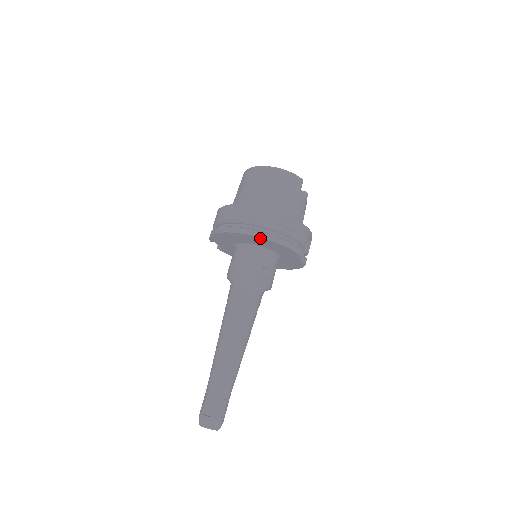
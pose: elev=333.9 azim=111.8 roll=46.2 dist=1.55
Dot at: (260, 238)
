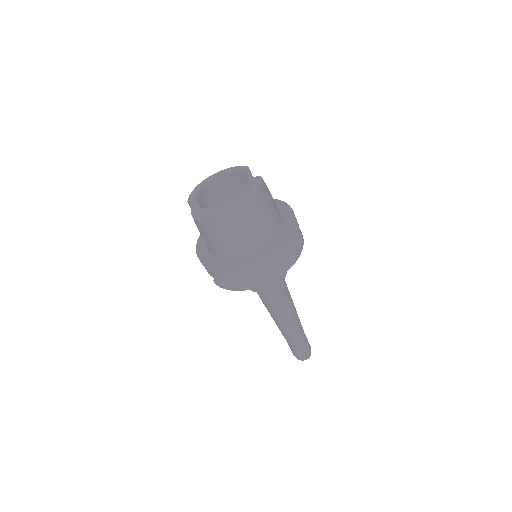
Dot at: (290, 267)
